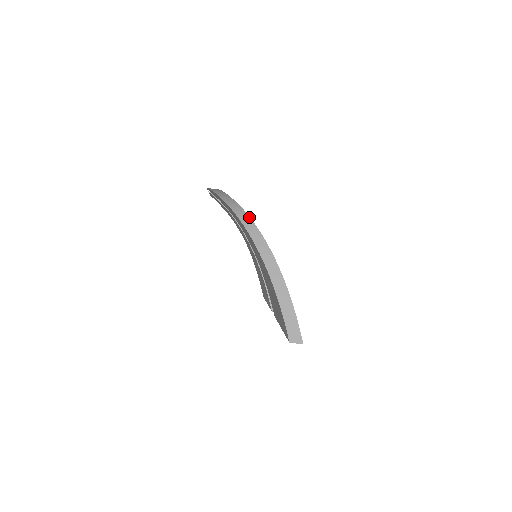
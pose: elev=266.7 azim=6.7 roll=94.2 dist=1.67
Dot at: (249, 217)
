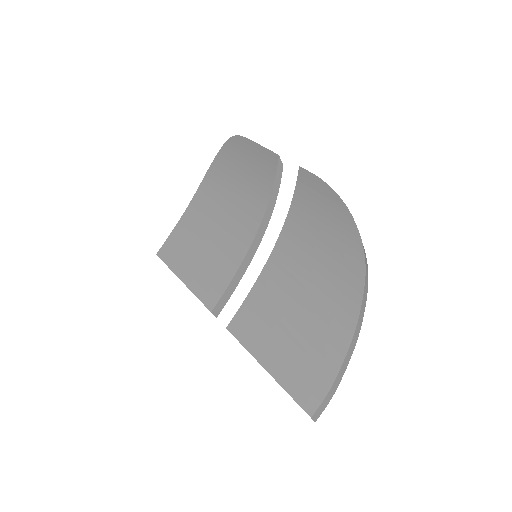
Dot at: occluded
